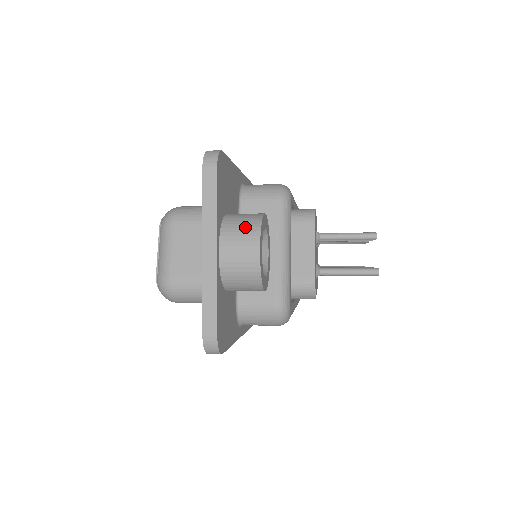
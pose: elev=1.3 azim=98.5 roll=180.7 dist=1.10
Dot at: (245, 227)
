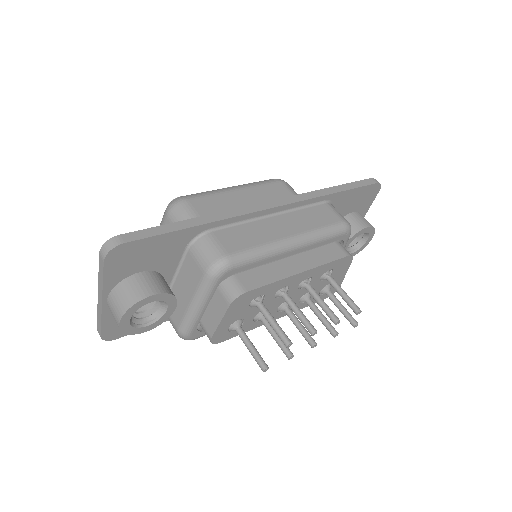
Dot at: (121, 302)
